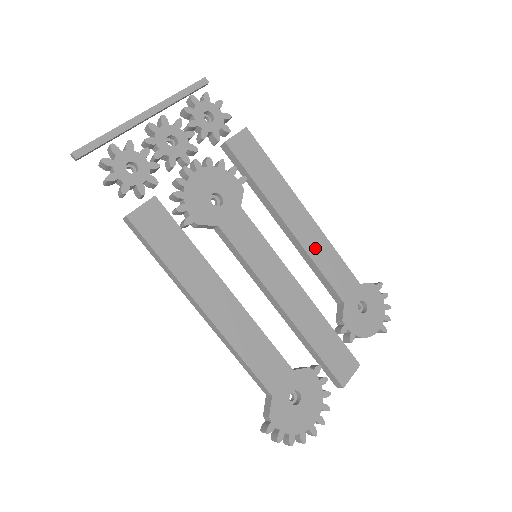
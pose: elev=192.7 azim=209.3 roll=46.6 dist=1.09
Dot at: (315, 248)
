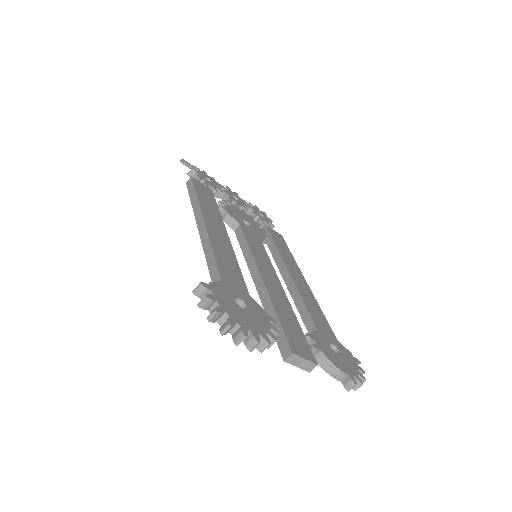
Dot at: (304, 293)
